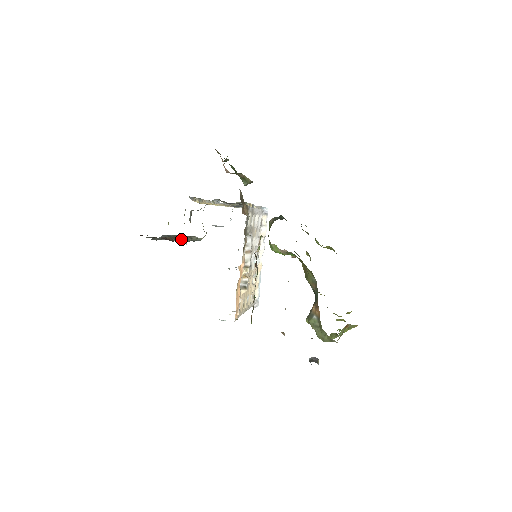
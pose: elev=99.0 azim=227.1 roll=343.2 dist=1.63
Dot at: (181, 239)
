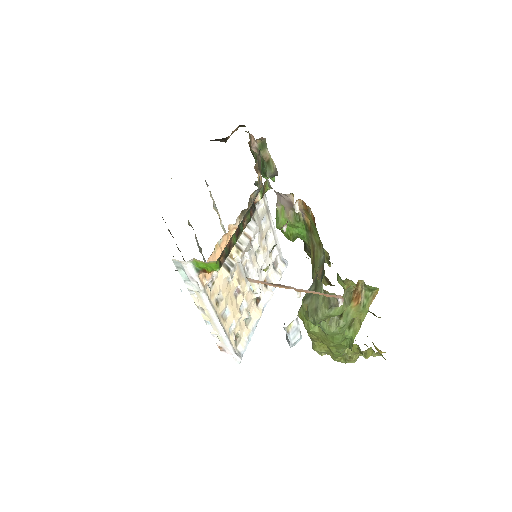
Dot at: occluded
